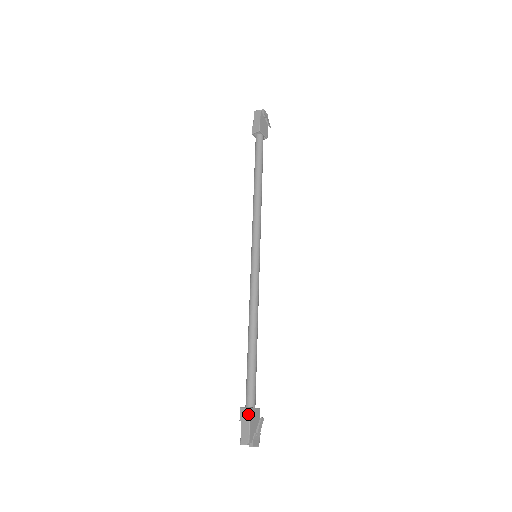
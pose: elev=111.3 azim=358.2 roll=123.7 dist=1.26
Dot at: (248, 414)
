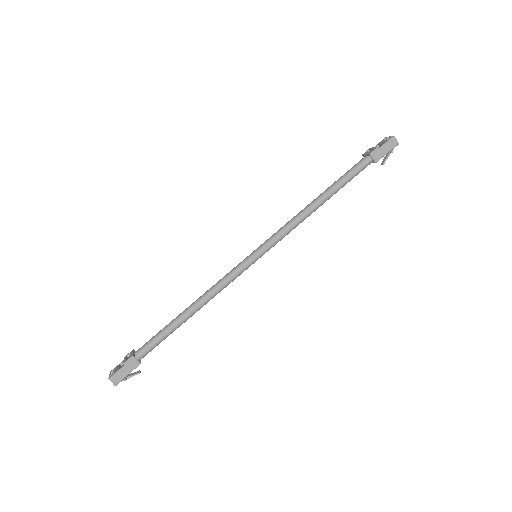
Dot at: (135, 367)
